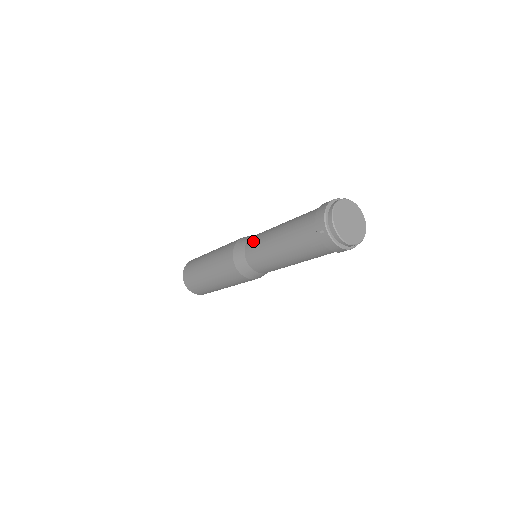
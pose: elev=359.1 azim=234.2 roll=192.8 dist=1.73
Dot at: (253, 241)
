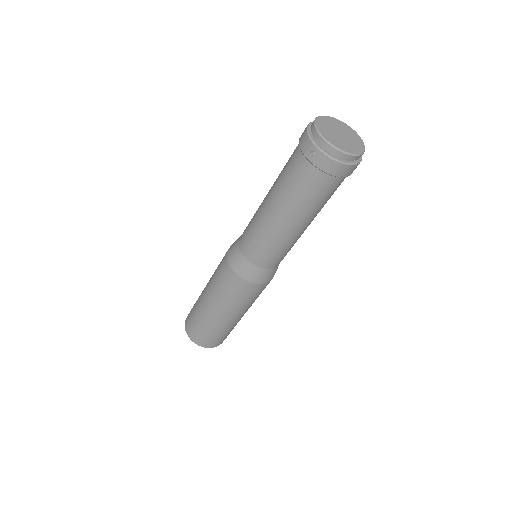
Dot at: (245, 231)
